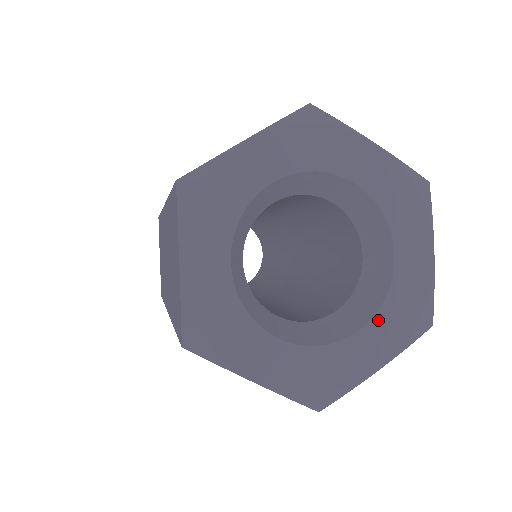
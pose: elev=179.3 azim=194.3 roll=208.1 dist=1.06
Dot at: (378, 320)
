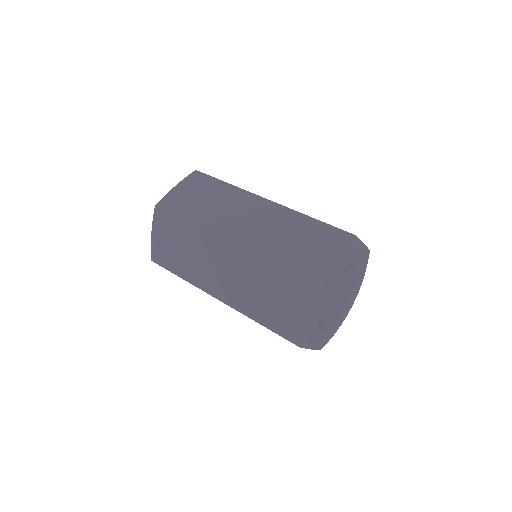
Dot at: (345, 311)
